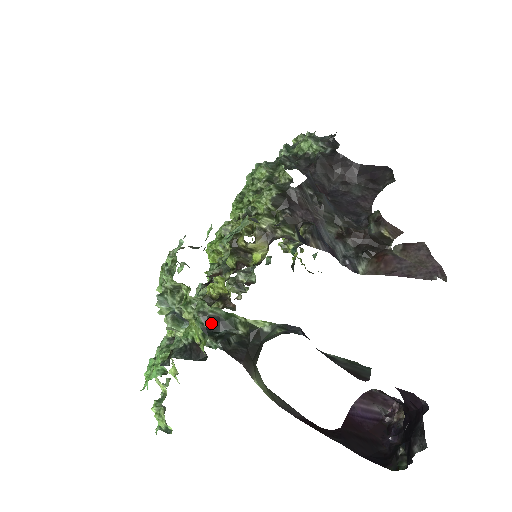
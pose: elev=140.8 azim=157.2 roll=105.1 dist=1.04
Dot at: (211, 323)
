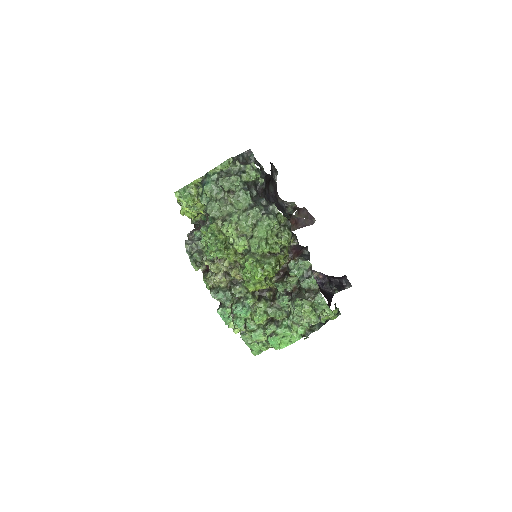
Dot at: occluded
